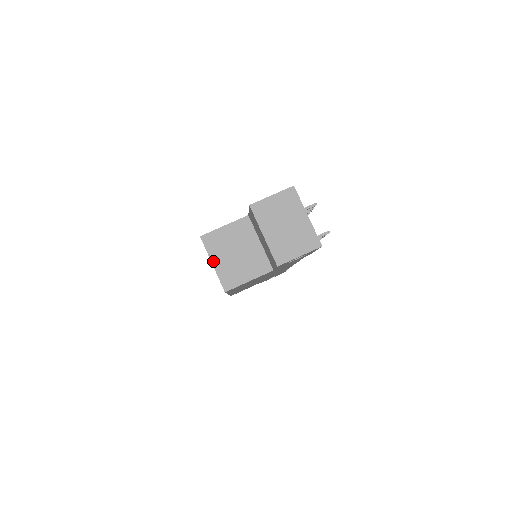
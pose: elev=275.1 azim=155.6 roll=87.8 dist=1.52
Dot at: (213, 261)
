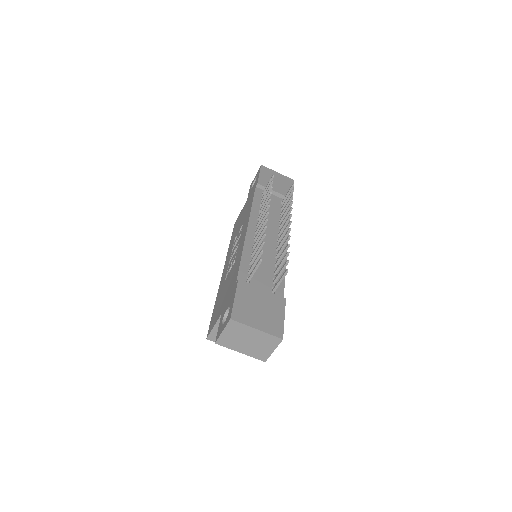
Dot at: occluded
